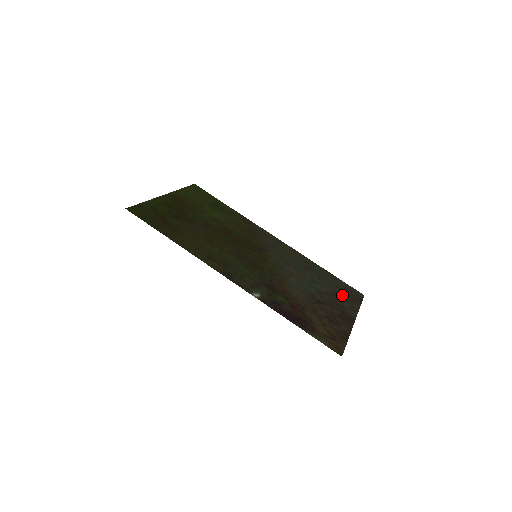
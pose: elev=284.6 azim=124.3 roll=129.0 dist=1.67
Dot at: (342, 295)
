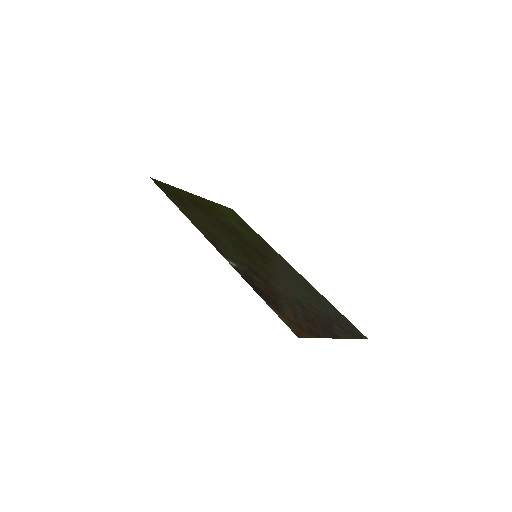
Dot at: (338, 322)
